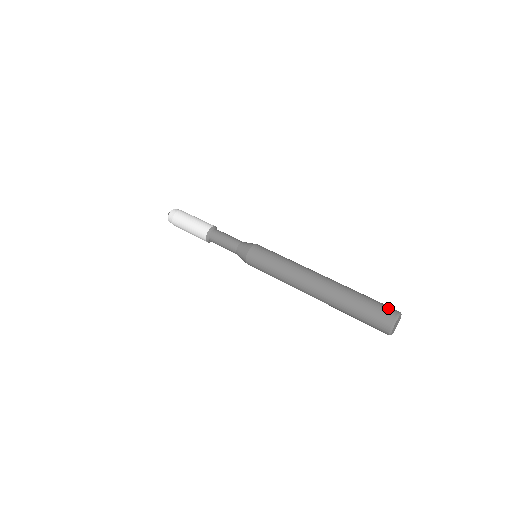
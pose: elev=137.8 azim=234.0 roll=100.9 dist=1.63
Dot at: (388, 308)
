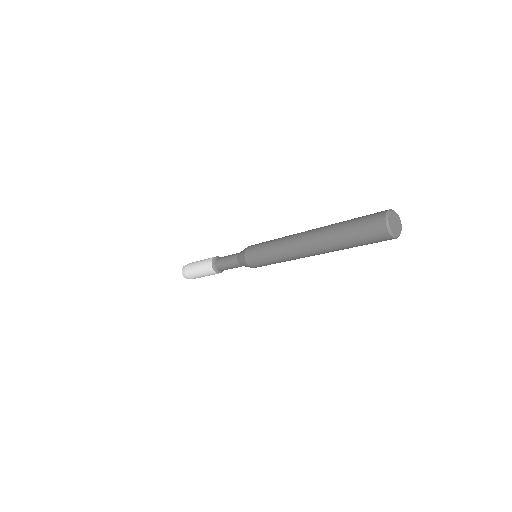
Dot at: occluded
